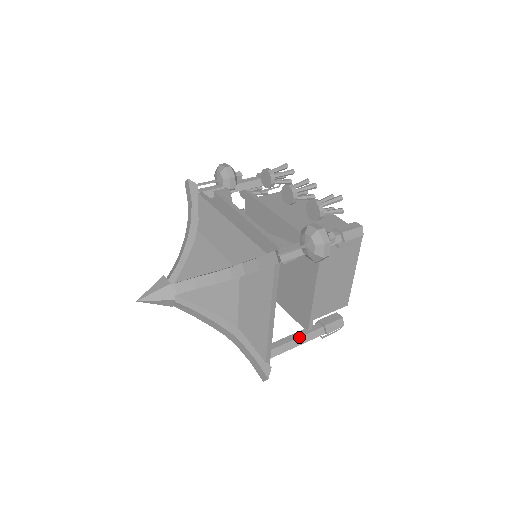
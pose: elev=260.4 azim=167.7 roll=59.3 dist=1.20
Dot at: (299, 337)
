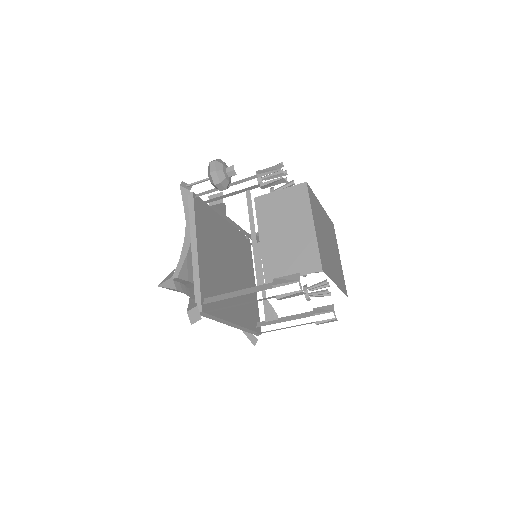
Dot at: (243, 289)
